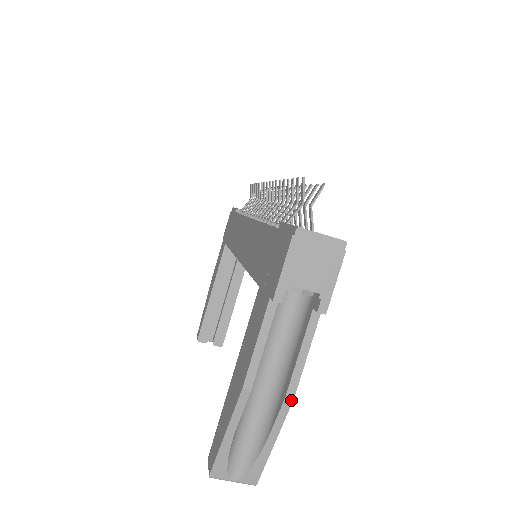
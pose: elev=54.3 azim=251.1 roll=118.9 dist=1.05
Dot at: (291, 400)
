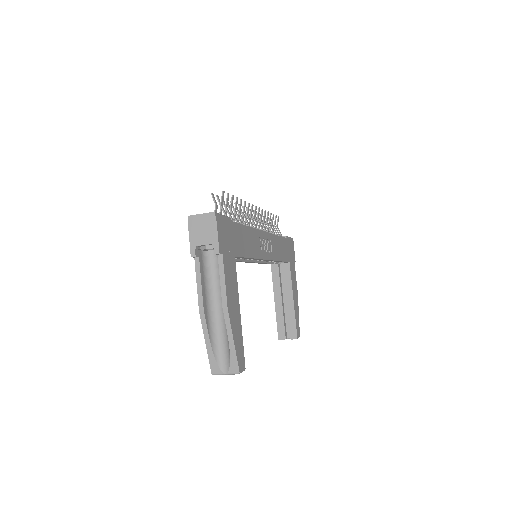
Dot at: (227, 309)
